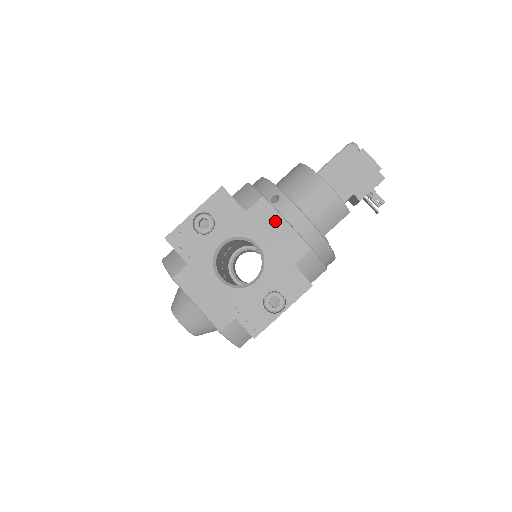
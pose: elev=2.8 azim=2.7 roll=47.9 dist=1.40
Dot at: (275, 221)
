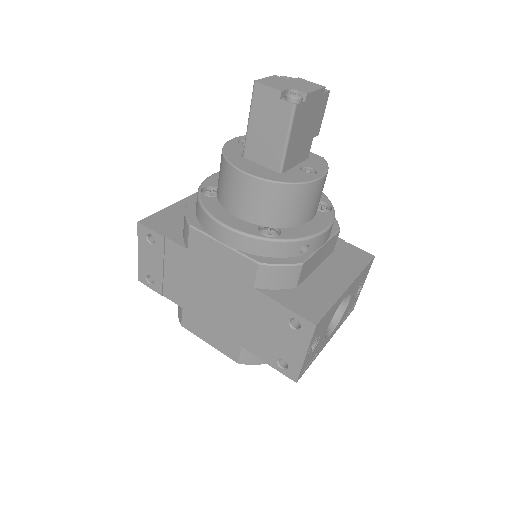
Dot at: (316, 258)
